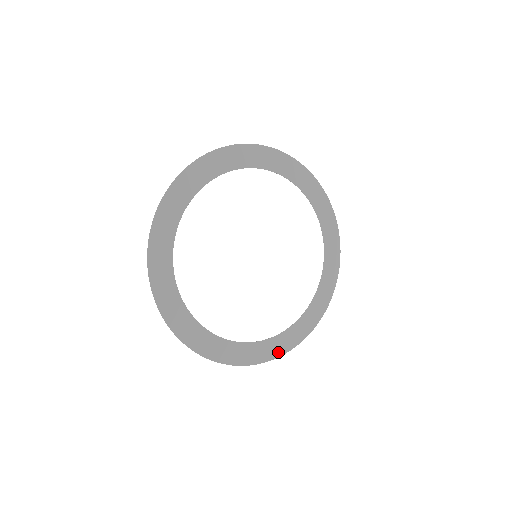
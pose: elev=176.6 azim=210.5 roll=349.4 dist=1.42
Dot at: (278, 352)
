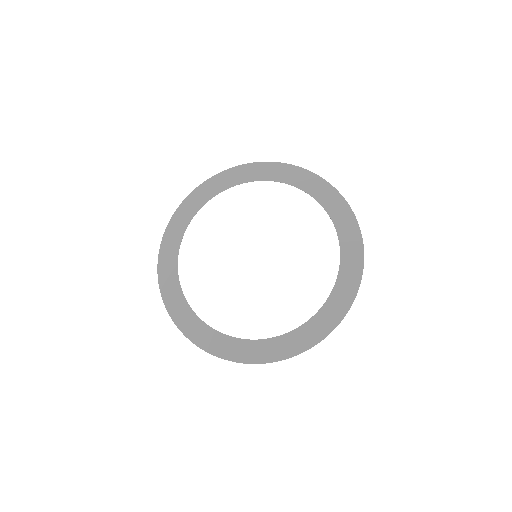
Dot at: (349, 297)
